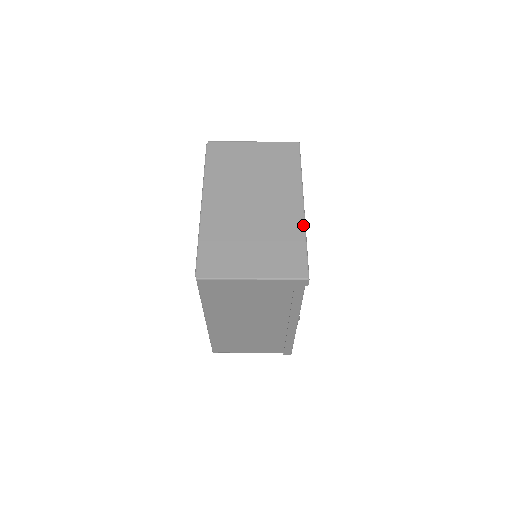
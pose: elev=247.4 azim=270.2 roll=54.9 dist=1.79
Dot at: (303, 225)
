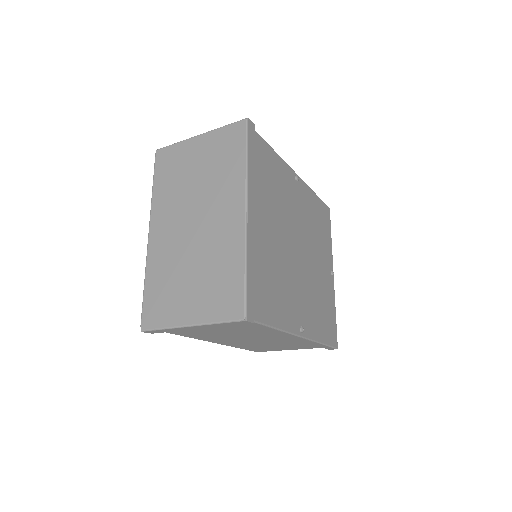
Dot at: (243, 244)
